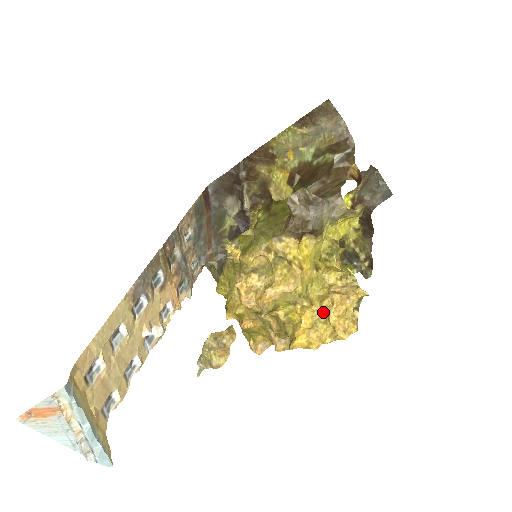
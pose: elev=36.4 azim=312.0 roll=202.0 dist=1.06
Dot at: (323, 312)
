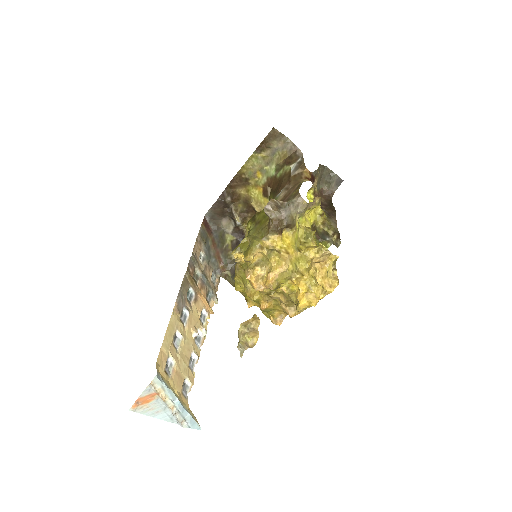
Dot at: (312, 278)
